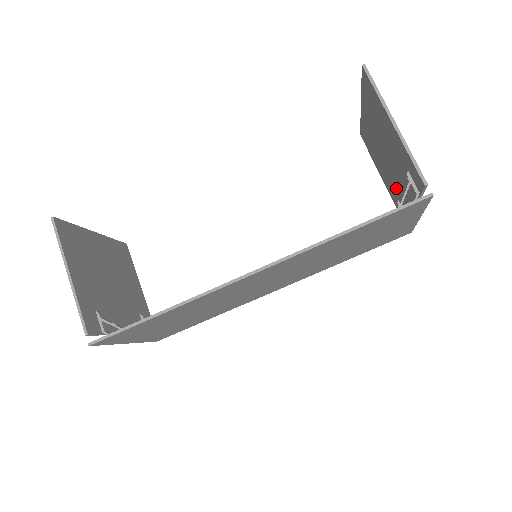
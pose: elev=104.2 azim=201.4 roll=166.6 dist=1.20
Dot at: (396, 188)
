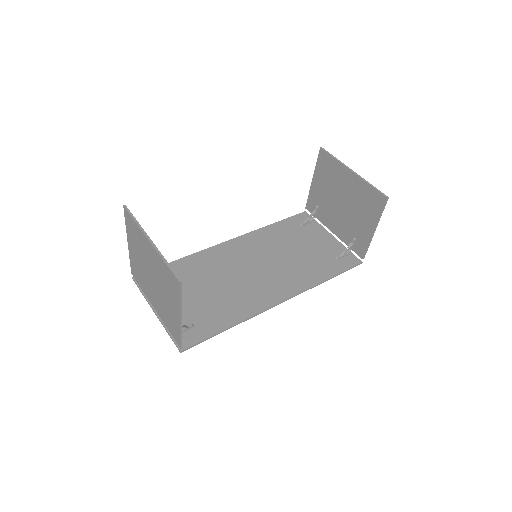
Dot at: (326, 208)
